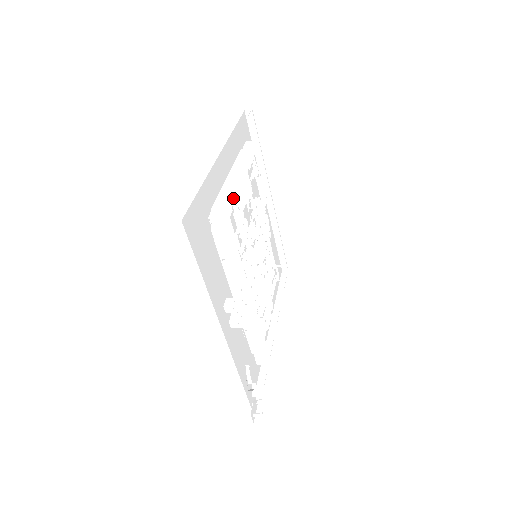
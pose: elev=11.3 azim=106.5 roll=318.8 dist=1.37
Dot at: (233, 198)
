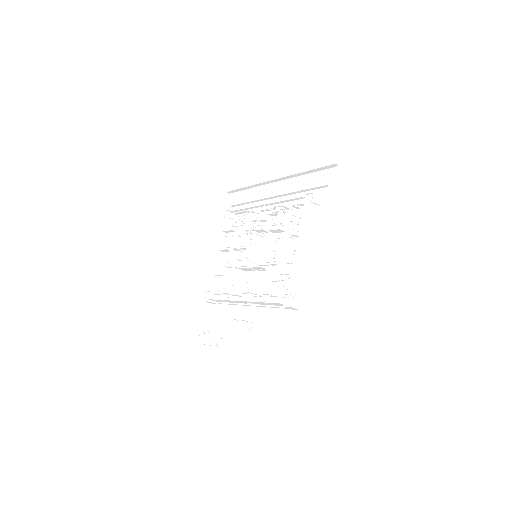
Dot at: (304, 286)
